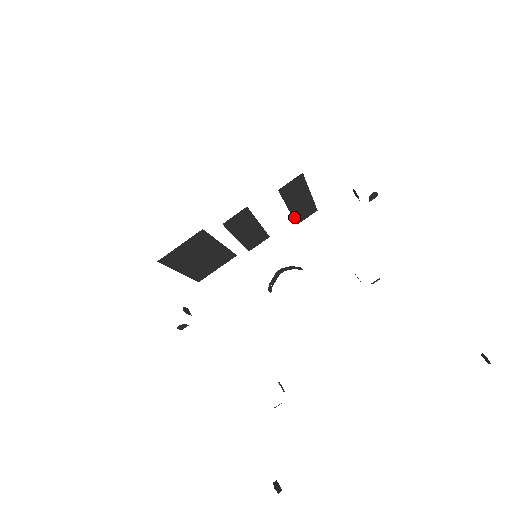
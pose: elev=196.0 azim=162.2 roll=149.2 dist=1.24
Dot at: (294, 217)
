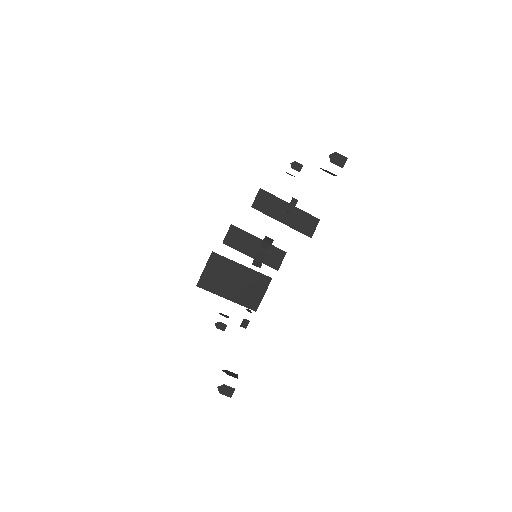
Dot at: (298, 230)
